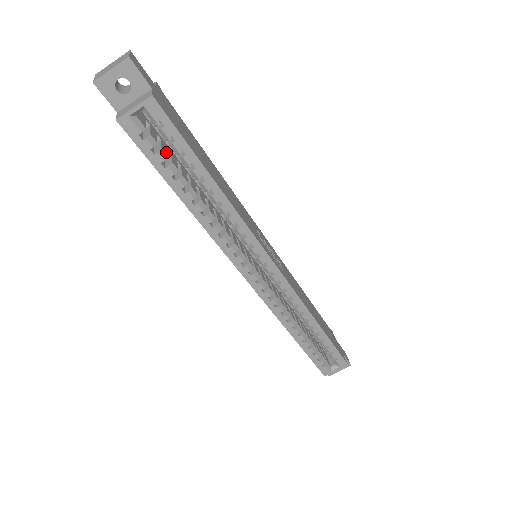
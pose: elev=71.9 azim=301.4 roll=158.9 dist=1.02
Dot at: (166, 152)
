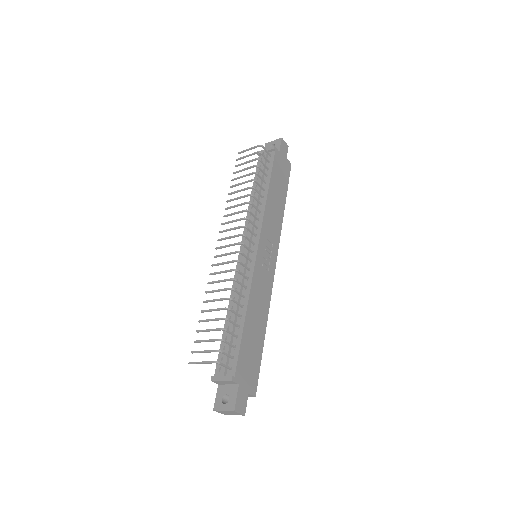
Dot at: occluded
